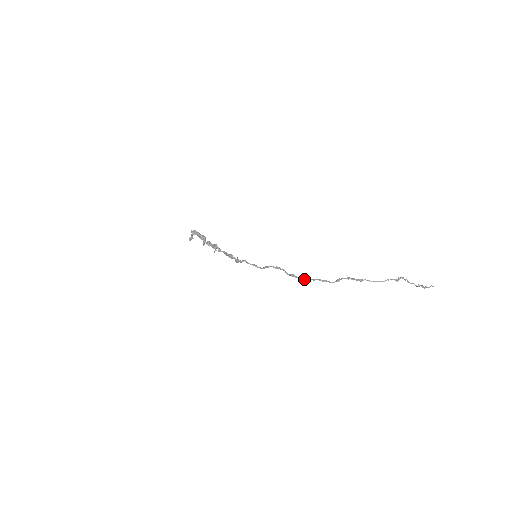
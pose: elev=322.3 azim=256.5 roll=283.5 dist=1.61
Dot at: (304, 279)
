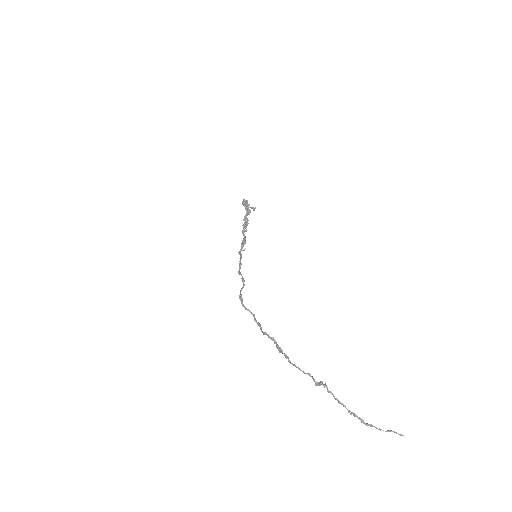
Dot at: (246, 308)
